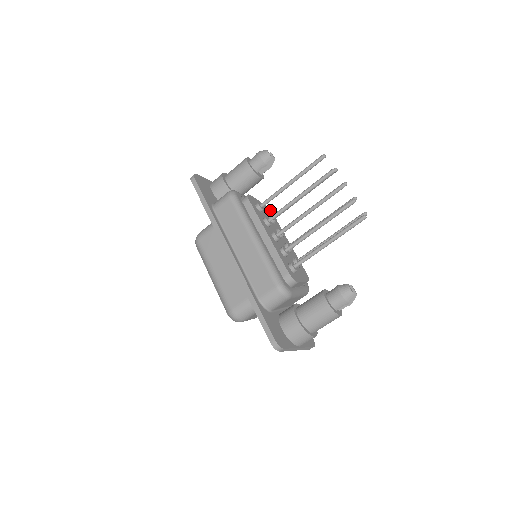
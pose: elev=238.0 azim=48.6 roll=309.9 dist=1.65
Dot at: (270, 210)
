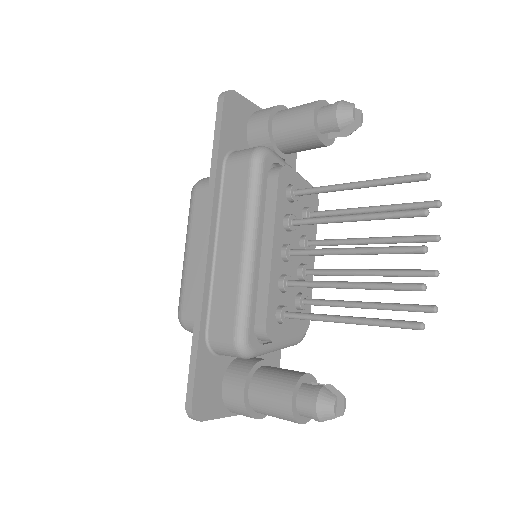
Dot at: (317, 196)
